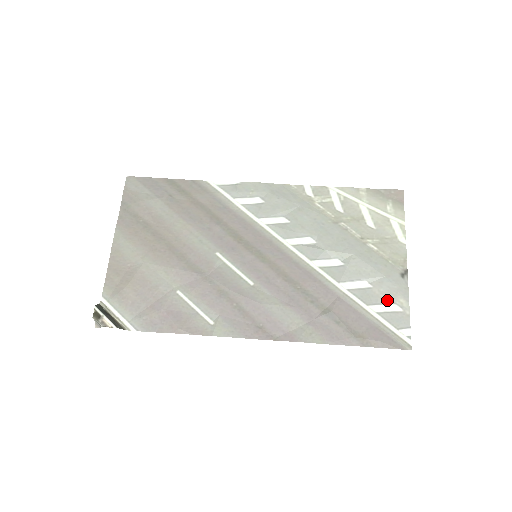
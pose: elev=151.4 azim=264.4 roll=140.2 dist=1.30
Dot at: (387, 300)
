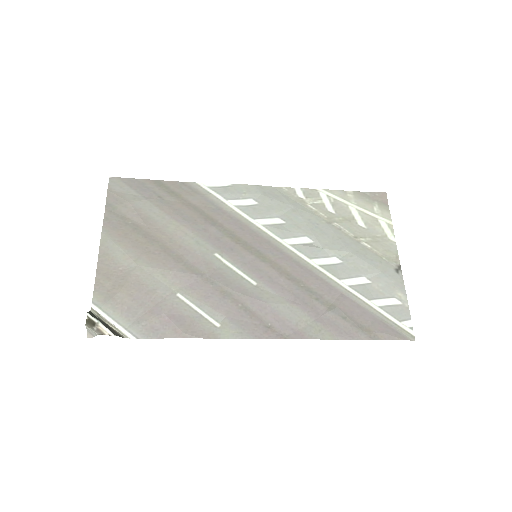
Dot at: (387, 294)
